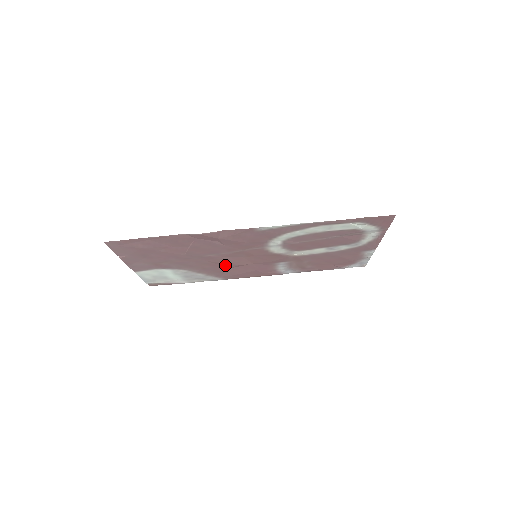
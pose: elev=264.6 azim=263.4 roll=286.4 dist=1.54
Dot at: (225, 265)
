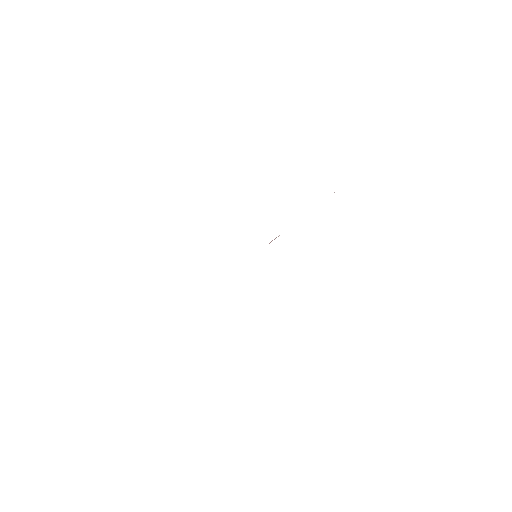
Dot at: occluded
